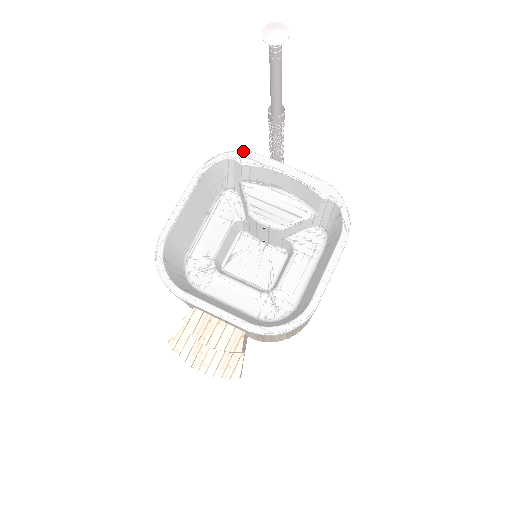
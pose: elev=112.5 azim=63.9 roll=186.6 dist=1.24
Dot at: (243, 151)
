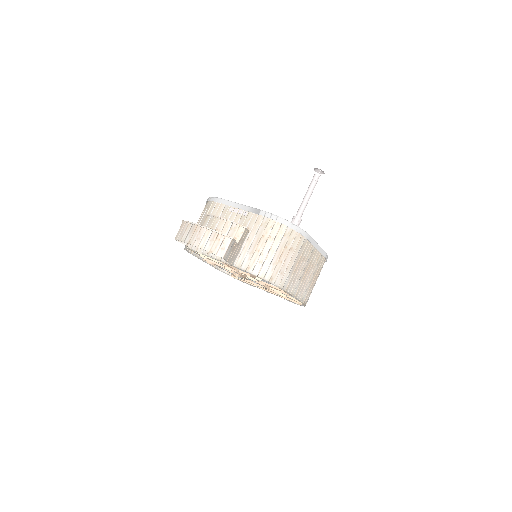
Dot at: occluded
